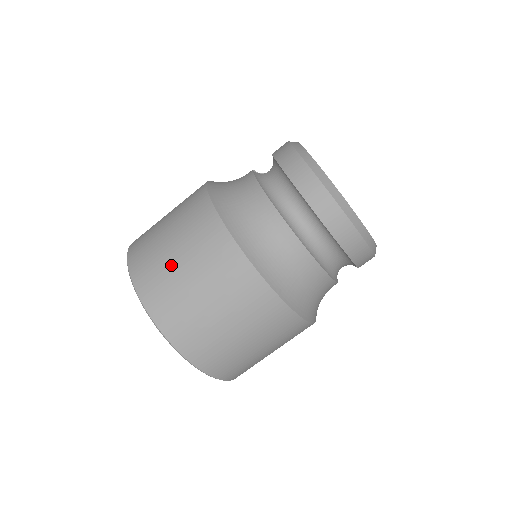
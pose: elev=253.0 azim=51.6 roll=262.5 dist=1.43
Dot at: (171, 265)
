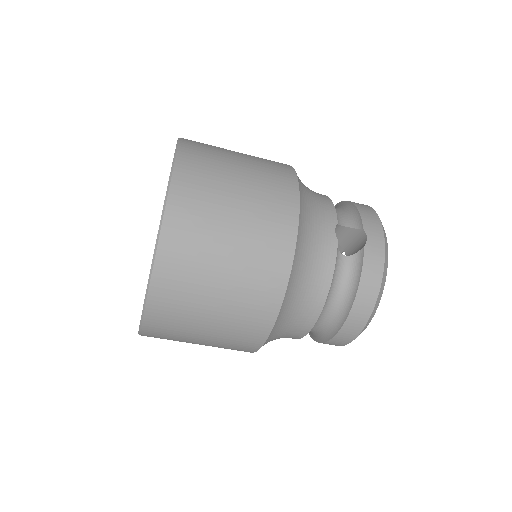
Dot at: (202, 305)
